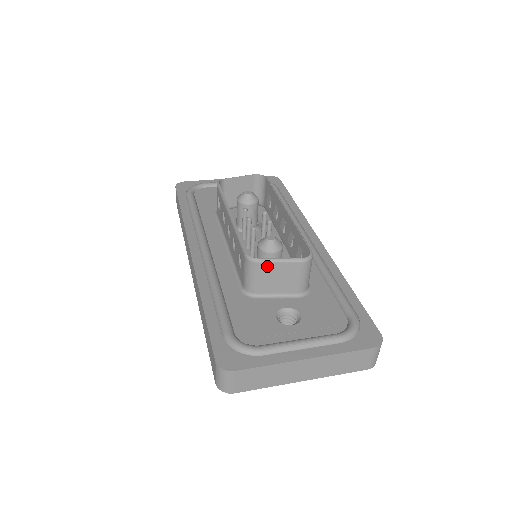
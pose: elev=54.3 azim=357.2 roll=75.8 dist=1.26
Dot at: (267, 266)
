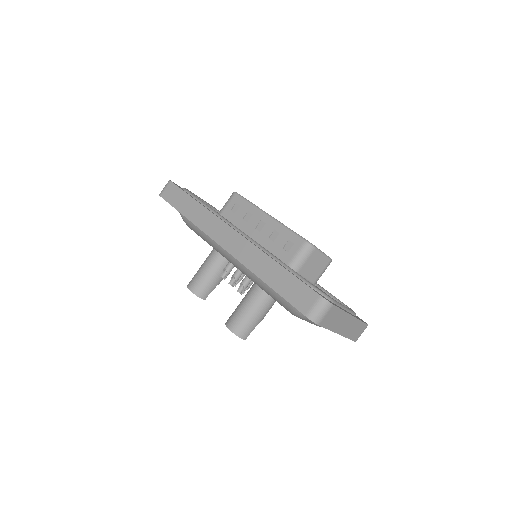
Dot at: (316, 253)
